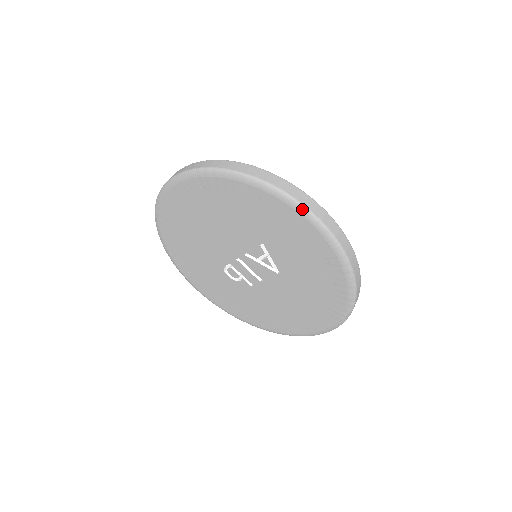
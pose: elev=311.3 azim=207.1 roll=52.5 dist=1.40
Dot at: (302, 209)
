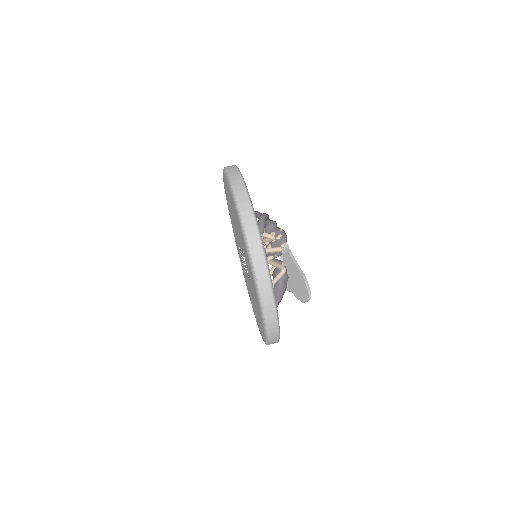
Dot at: (247, 246)
